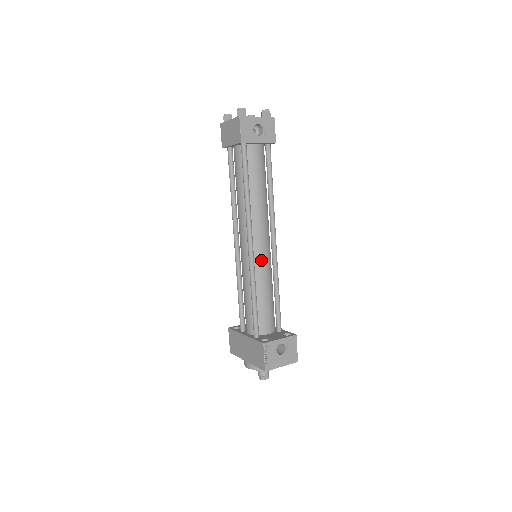
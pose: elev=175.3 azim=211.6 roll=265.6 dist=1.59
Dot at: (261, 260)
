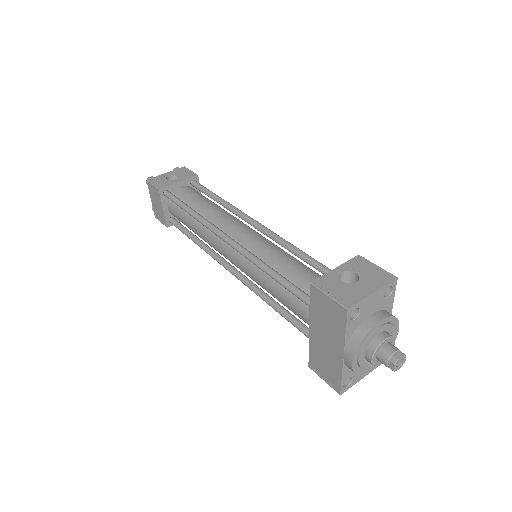
Dot at: (253, 243)
